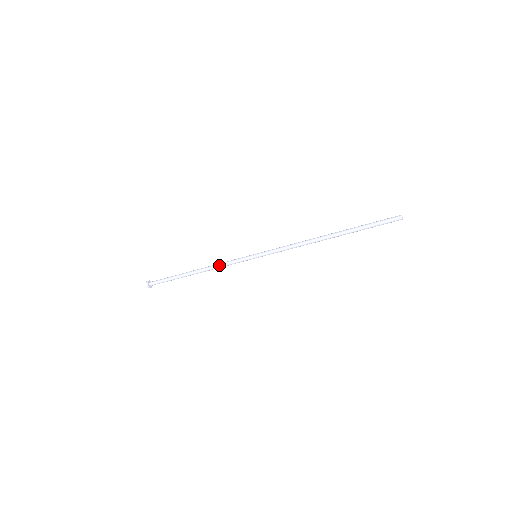
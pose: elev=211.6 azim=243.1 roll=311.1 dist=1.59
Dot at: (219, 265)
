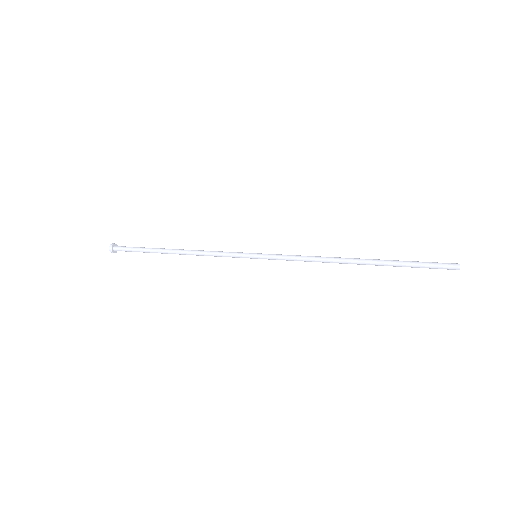
Dot at: occluded
